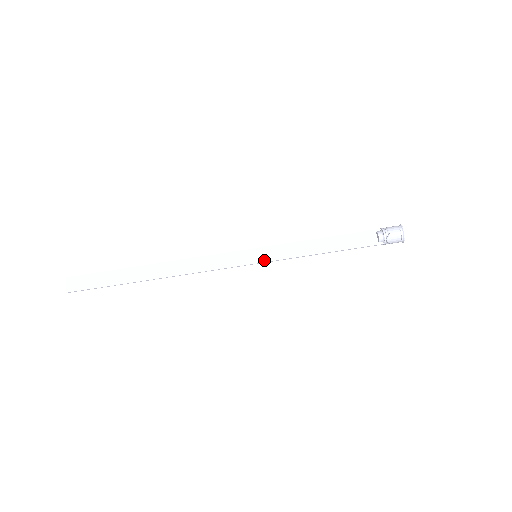
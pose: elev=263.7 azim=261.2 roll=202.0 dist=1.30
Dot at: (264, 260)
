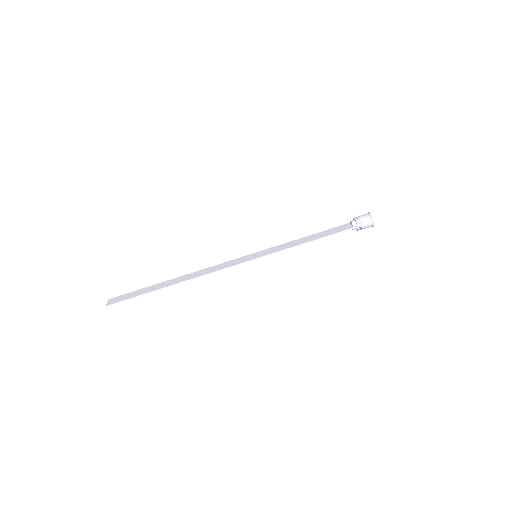
Dot at: (262, 255)
